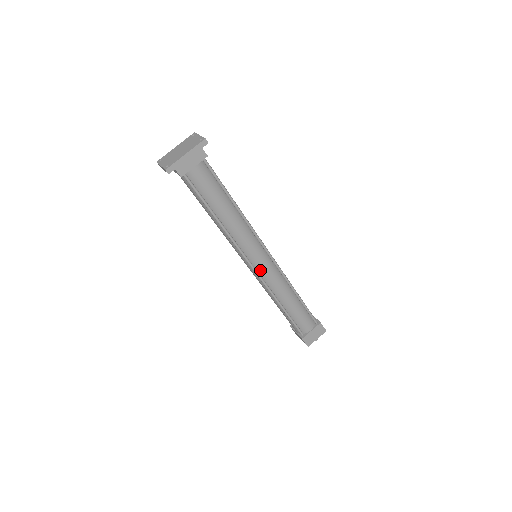
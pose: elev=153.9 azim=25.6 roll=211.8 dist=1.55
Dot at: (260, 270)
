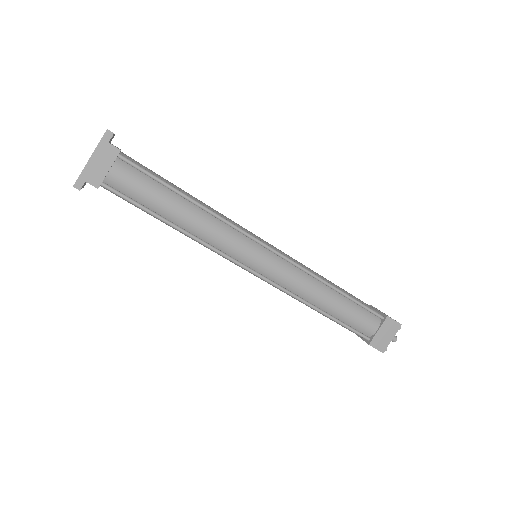
Dot at: (265, 272)
